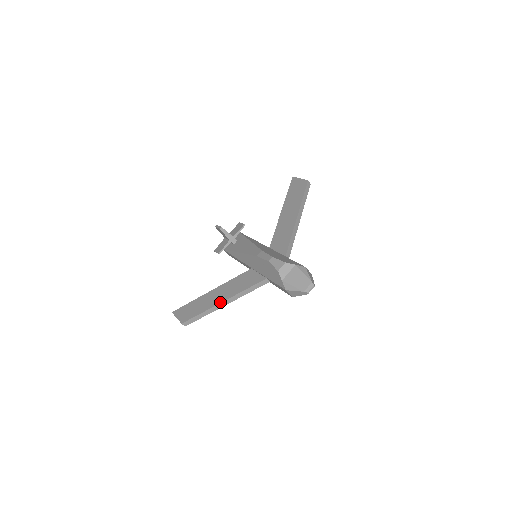
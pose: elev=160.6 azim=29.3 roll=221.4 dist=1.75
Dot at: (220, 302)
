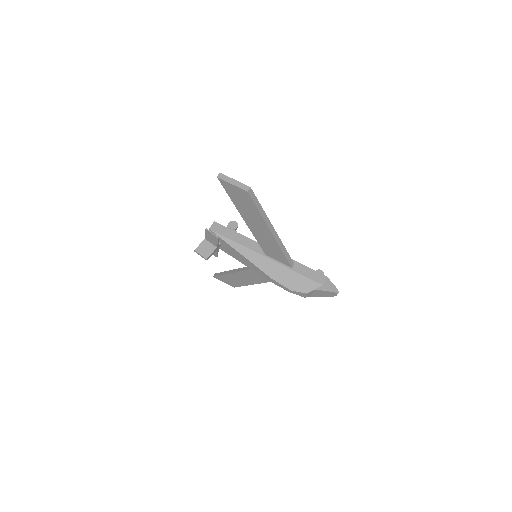
Dot at: occluded
